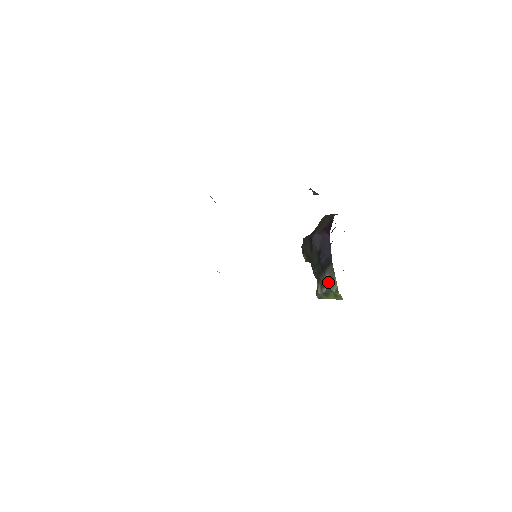
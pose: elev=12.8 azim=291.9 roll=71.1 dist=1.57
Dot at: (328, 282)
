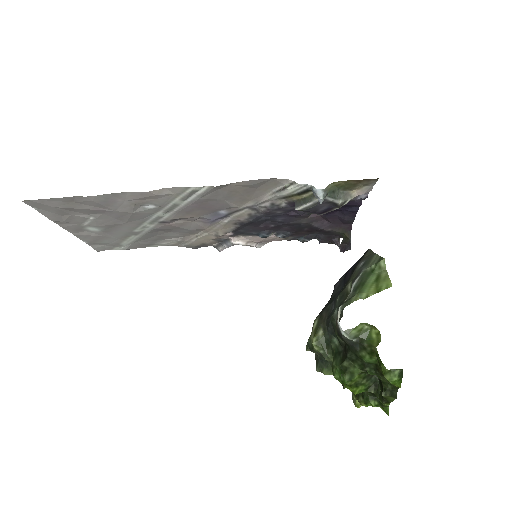
Dot at: (363, 266)
